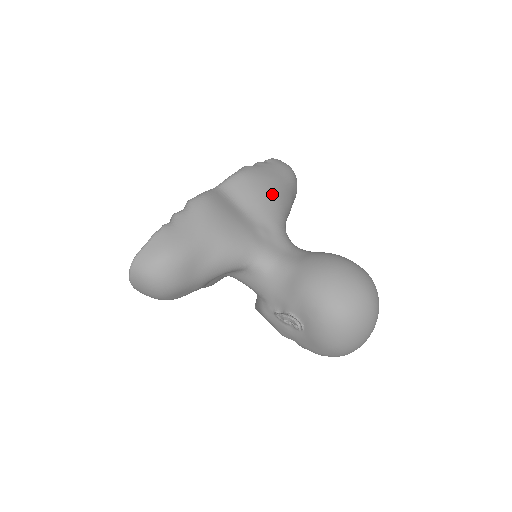
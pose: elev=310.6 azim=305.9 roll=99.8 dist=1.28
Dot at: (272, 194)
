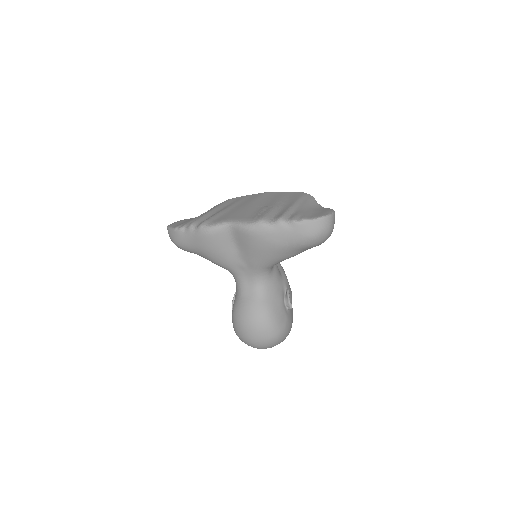
Dot at: (264, 253)
